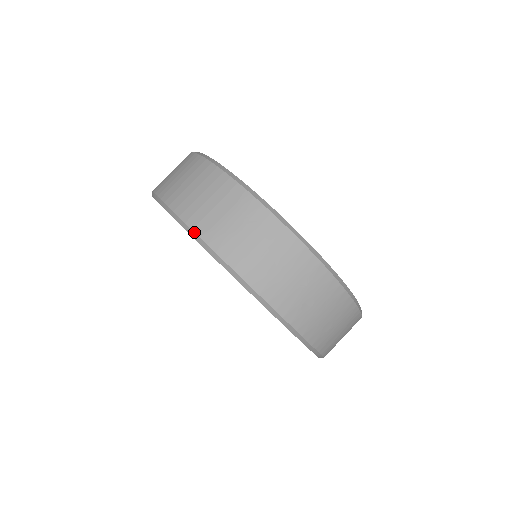
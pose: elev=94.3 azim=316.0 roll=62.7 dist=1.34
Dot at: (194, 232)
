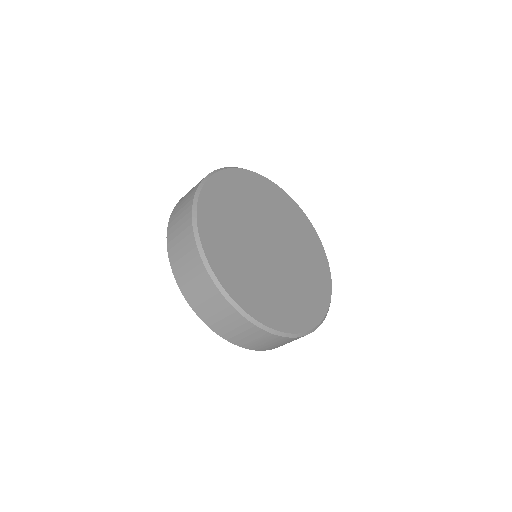
Dot at: occluded
